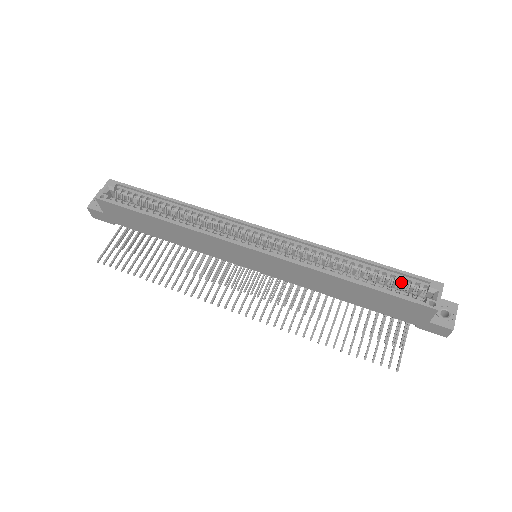
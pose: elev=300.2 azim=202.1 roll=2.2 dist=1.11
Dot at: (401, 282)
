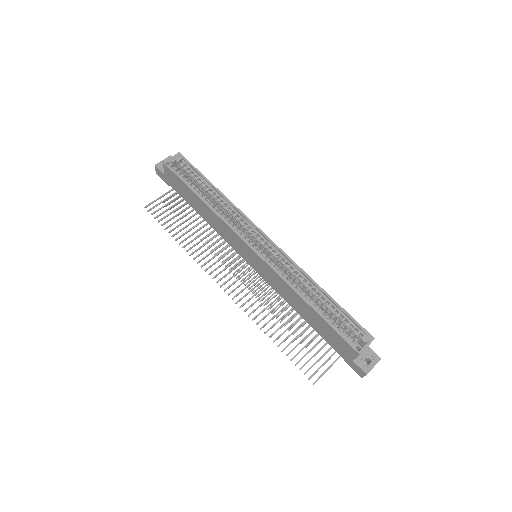
Dot at: (346, 323)
